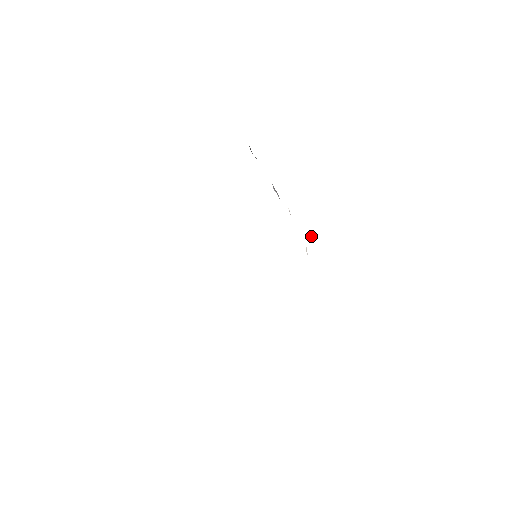
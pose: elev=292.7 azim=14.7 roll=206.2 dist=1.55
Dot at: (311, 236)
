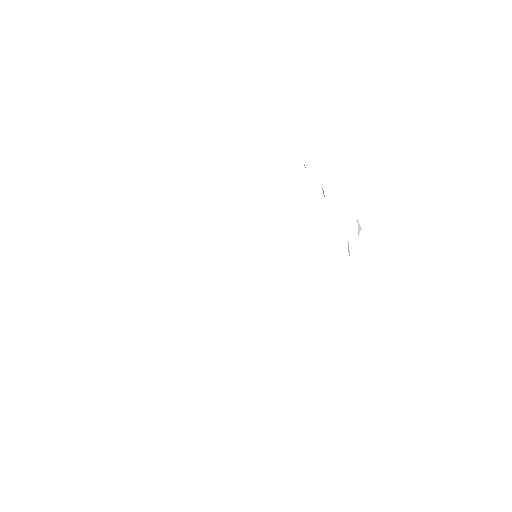
Dot at: (359, 227)
